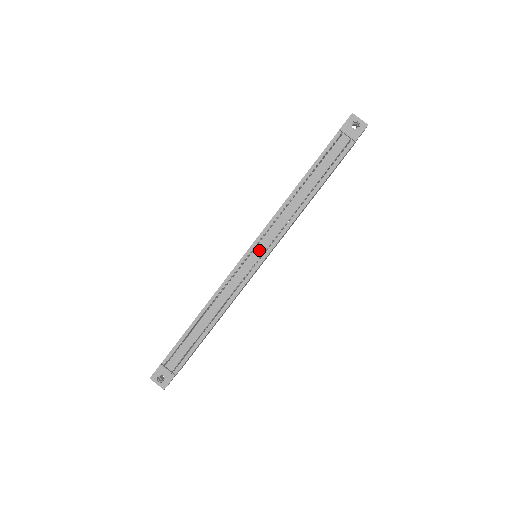
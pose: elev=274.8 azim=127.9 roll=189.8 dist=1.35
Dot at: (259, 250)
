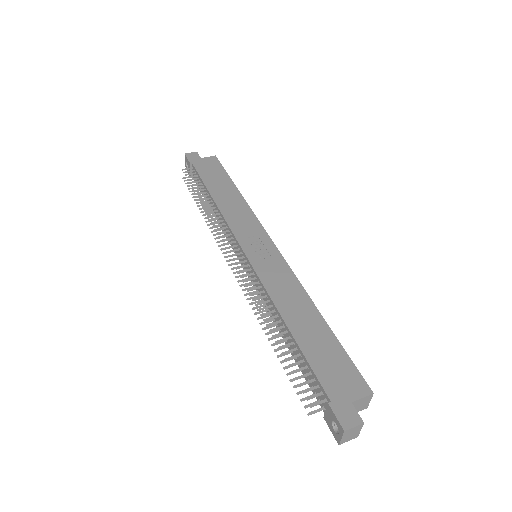
Dot at: occluded
